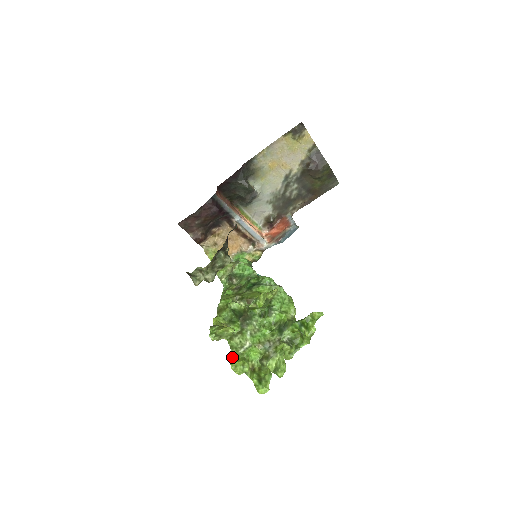
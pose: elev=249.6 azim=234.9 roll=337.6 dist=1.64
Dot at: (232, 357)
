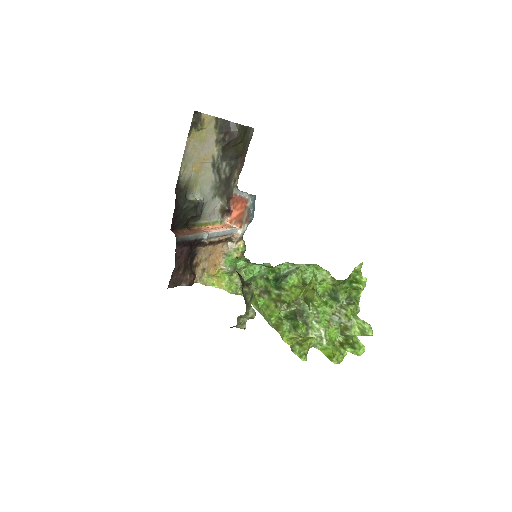
Dot at: (324, 354)
